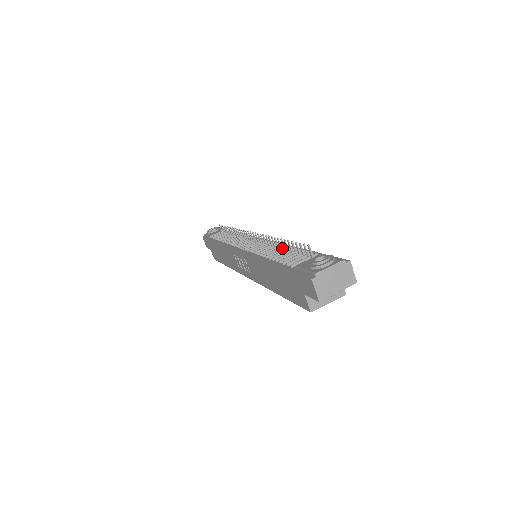
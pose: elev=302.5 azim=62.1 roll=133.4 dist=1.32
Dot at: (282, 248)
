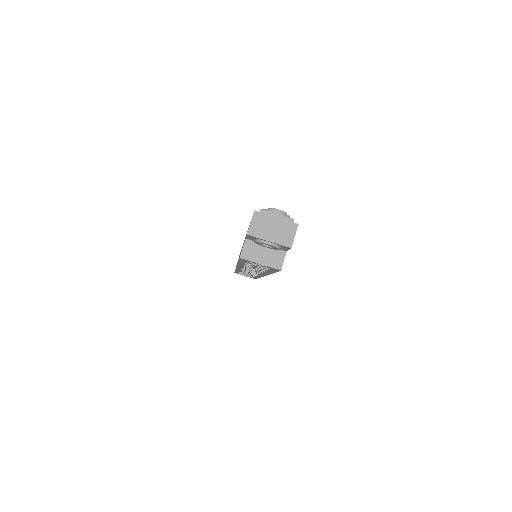
Dot at: occluded
